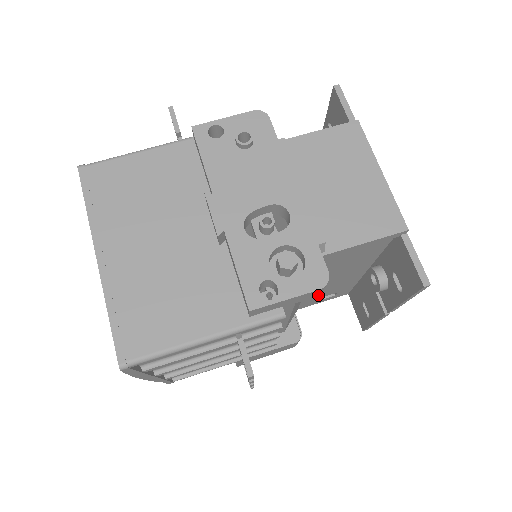
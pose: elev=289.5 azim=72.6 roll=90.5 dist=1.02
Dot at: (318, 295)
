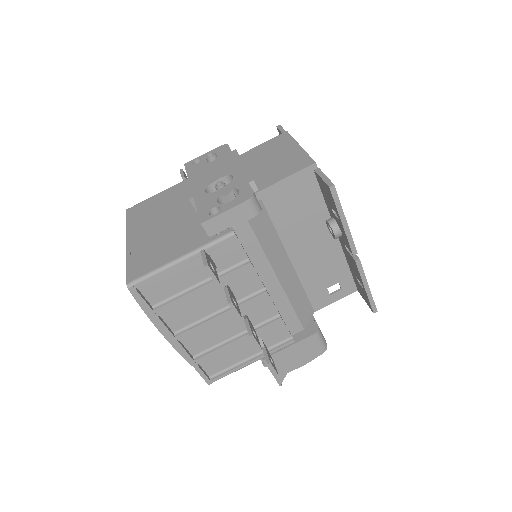
Dot at: (256, 215)
